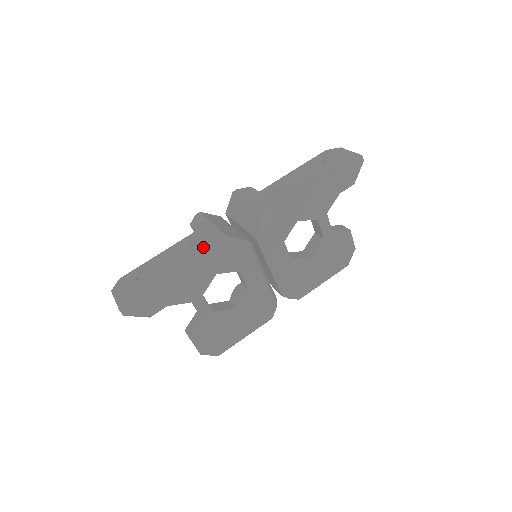
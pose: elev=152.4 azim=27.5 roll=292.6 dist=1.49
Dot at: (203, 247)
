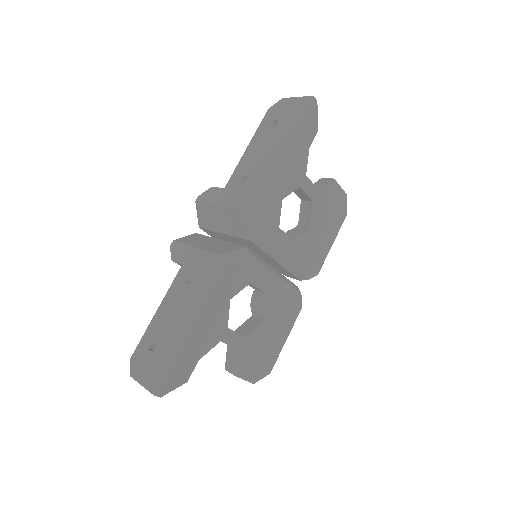
Dot at: (202, 279)
